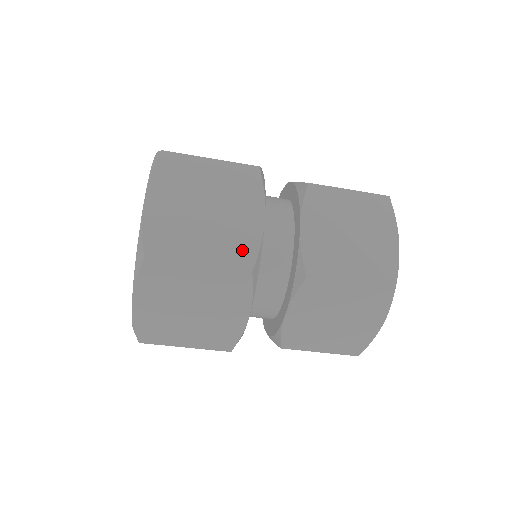
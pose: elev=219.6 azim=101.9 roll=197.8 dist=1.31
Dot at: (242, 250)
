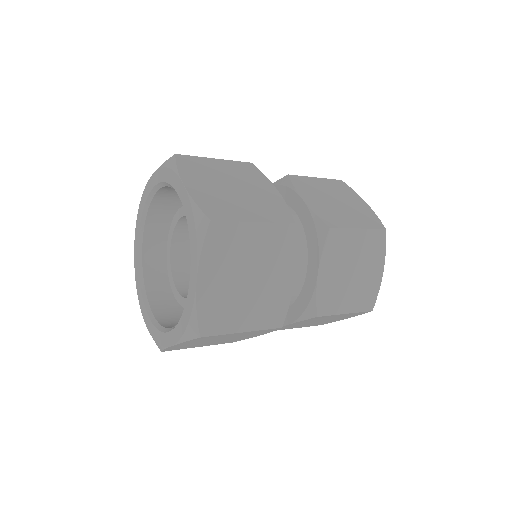
Dot at: (276, 311)
